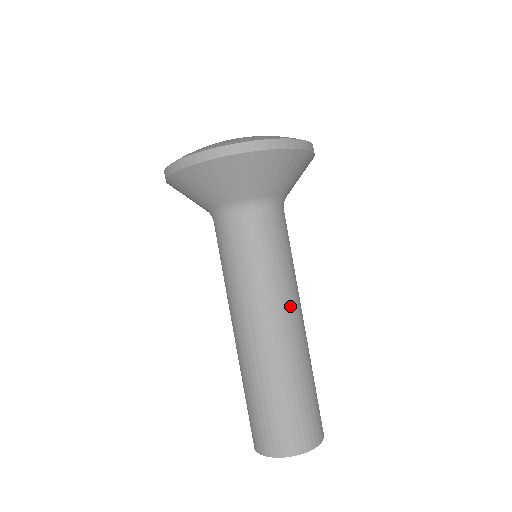
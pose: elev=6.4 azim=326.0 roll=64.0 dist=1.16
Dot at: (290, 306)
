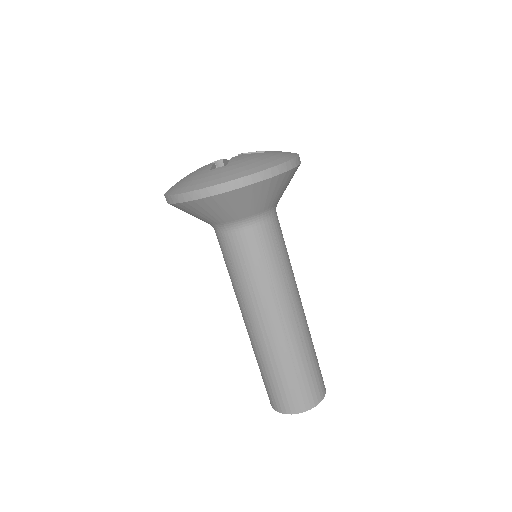
Dot at: occluded
